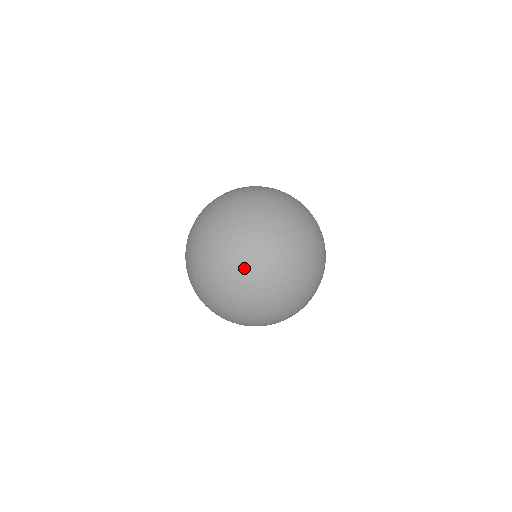
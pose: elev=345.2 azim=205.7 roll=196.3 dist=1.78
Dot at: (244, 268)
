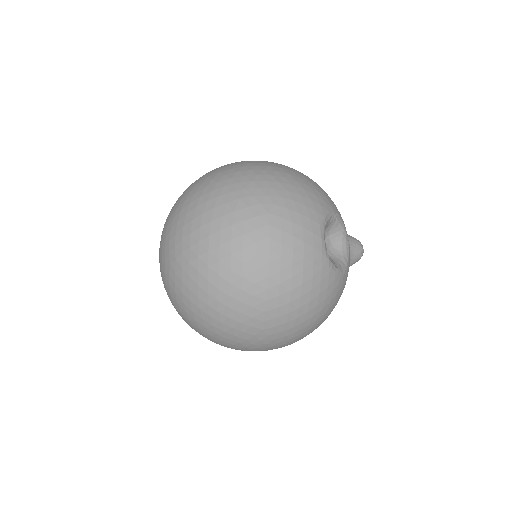
Dot at: (164, 229)
